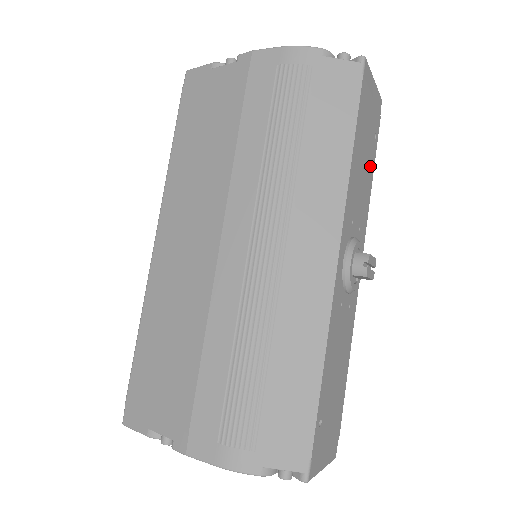
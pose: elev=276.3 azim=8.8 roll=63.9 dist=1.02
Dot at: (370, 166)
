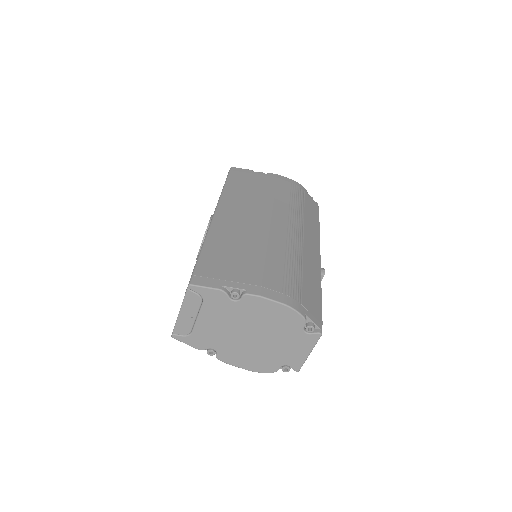
Dot at: occluded
